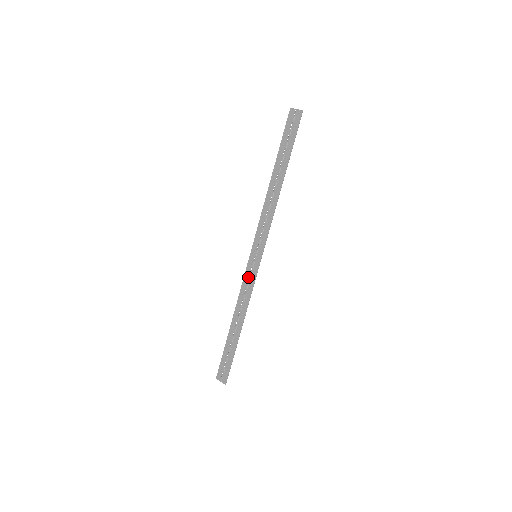
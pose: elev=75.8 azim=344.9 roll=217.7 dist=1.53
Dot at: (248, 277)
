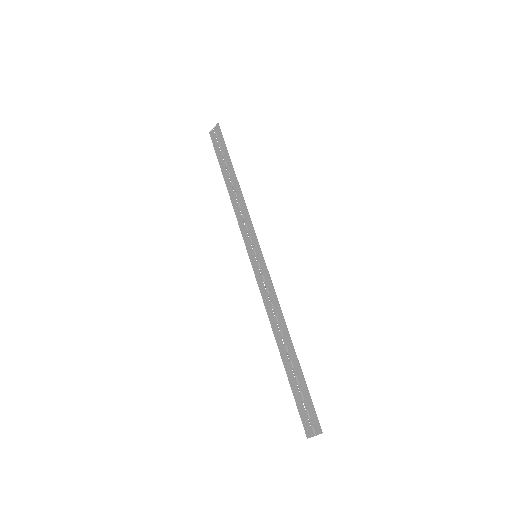
Dot at: (262, 282)
